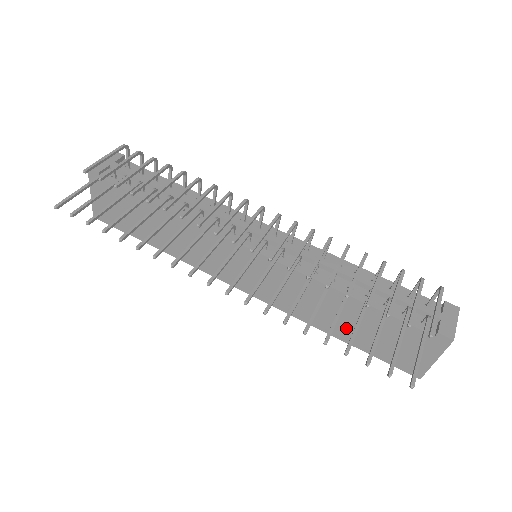
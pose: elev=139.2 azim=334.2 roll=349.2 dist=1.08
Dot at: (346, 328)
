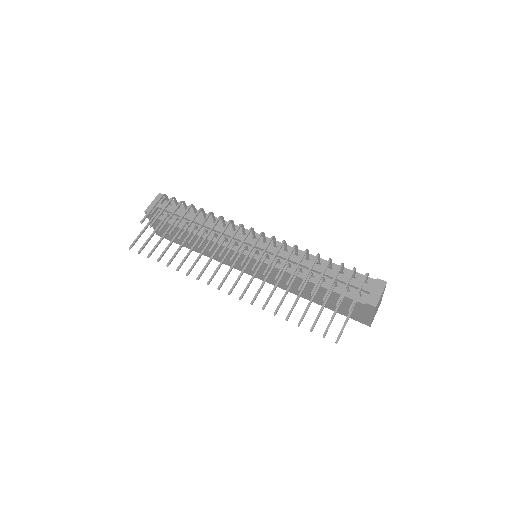
Dot at: (318, 298)
